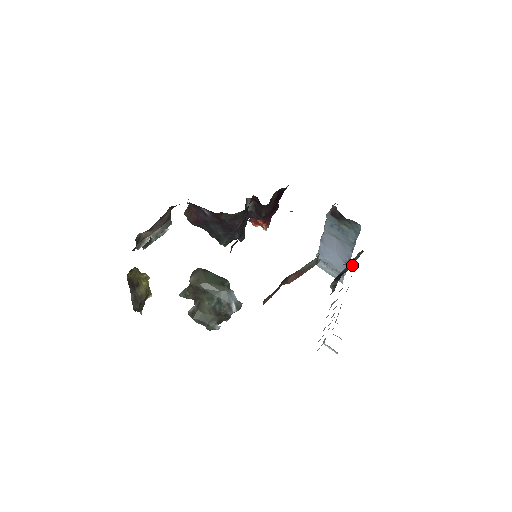
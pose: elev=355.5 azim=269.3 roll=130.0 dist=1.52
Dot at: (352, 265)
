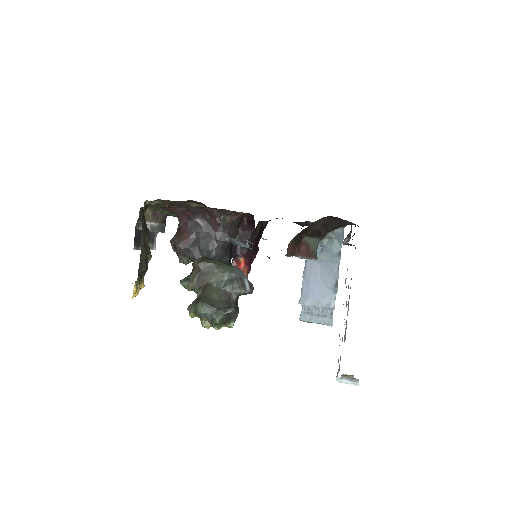
Dot at: occluded
